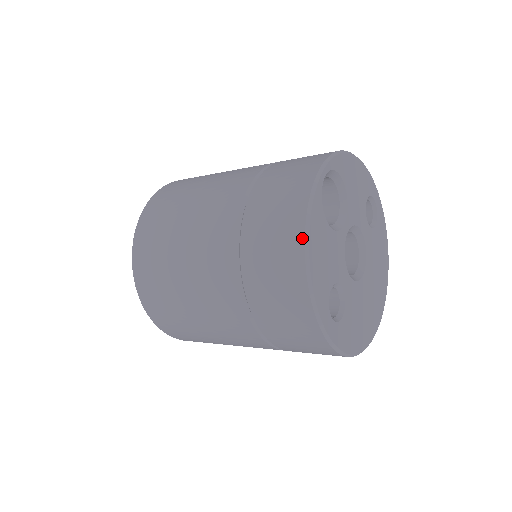
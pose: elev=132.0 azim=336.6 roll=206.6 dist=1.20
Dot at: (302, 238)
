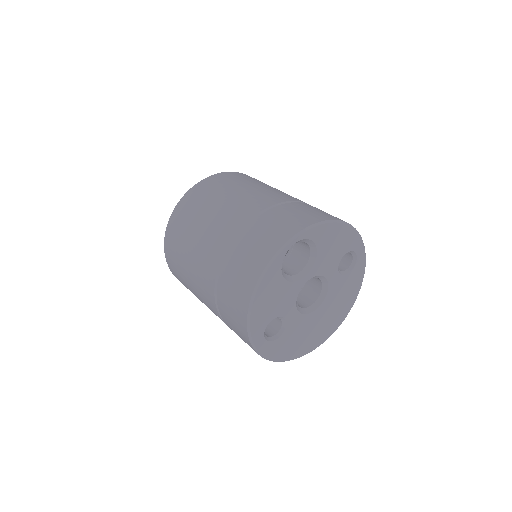
Dot at: (253, 288)
